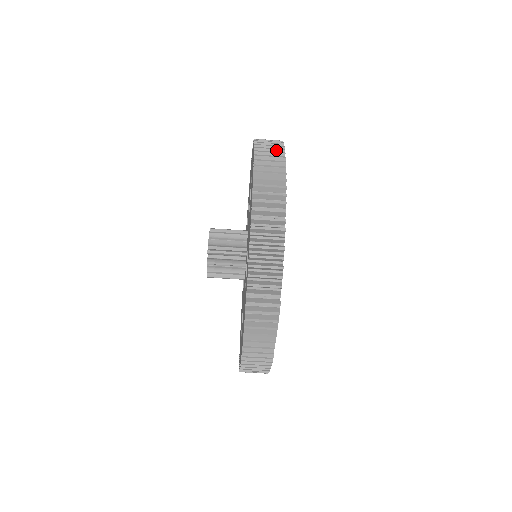
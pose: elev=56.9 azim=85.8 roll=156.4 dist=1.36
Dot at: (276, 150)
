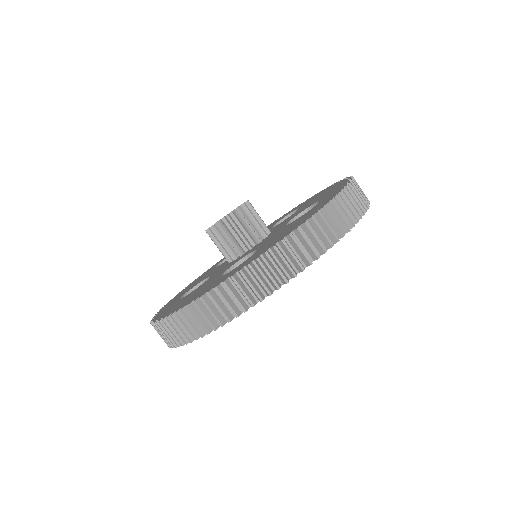
Dot at: (358, 208)
